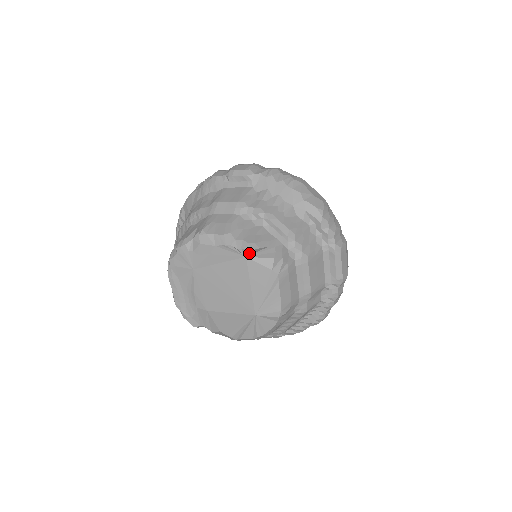
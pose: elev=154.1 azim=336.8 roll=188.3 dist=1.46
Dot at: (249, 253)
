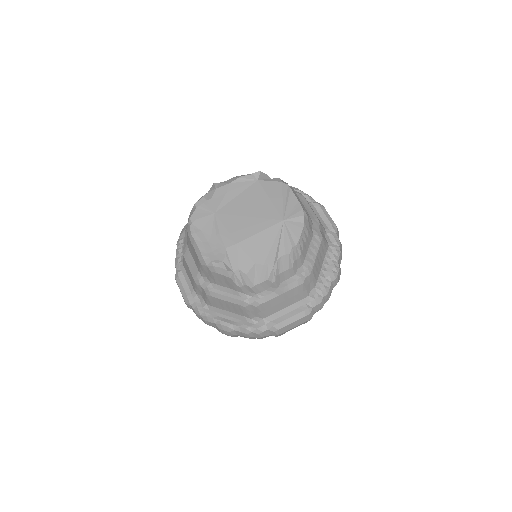
Dot at: (259, 176)
